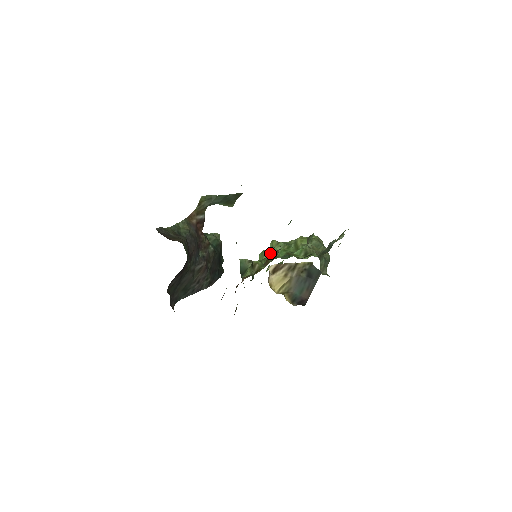
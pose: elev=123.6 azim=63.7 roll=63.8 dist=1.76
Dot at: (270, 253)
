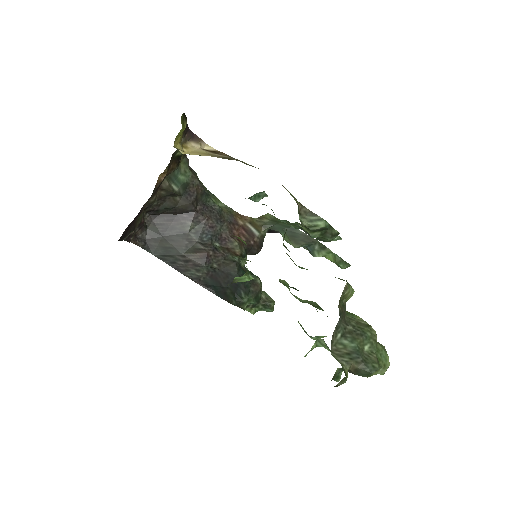
Dot at: occluded
